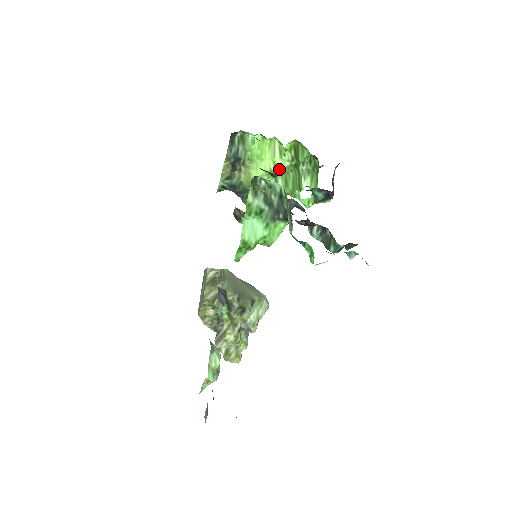
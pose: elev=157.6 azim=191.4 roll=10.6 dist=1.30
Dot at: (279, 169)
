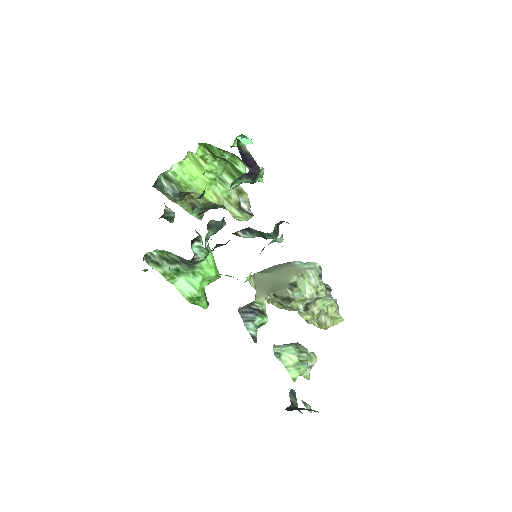
Dot at: (215, 172)
